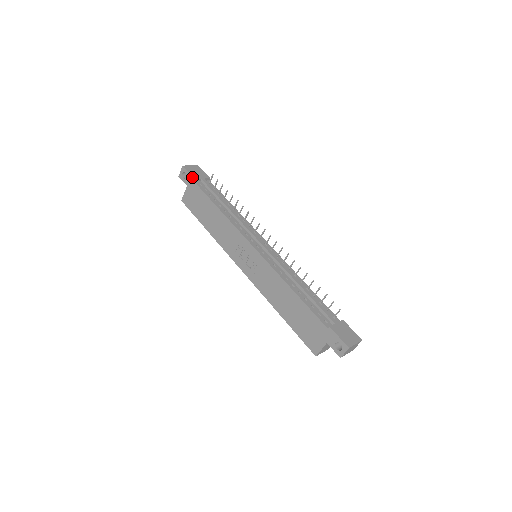
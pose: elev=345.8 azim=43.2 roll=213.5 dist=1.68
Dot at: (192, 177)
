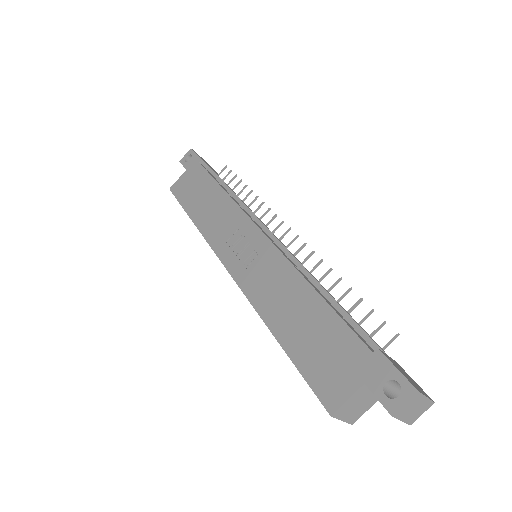
Dot at: (199, 158)
